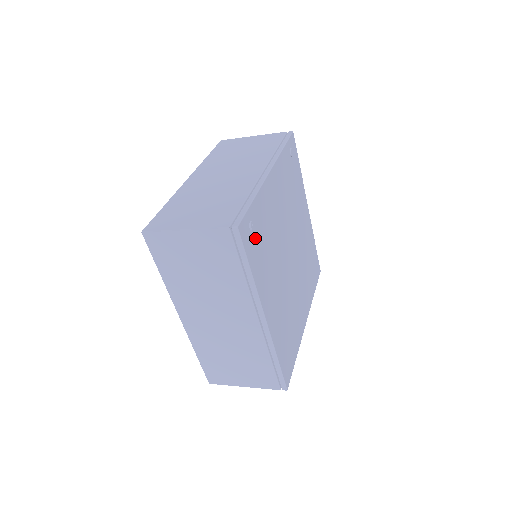
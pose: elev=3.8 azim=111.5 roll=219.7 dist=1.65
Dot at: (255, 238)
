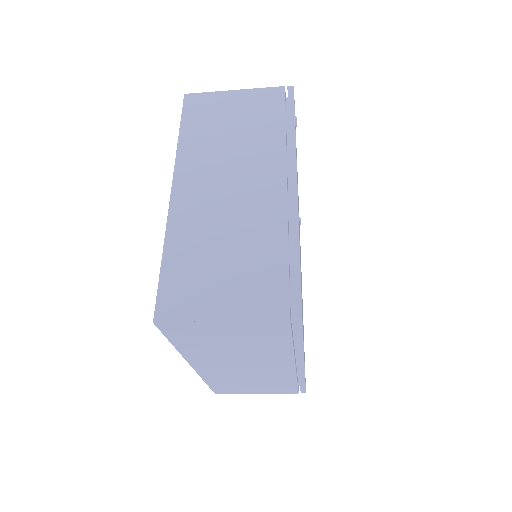
Dot at: occluded
